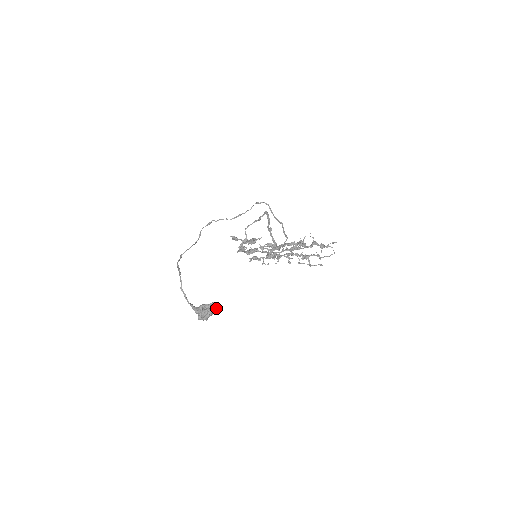
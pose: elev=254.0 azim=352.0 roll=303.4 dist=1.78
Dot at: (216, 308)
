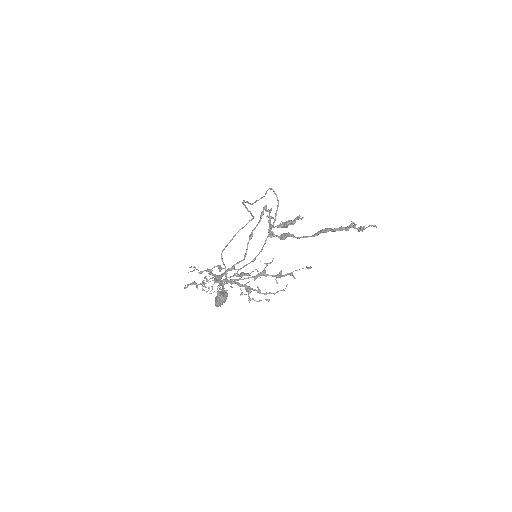
Dot at: (224, 299)
